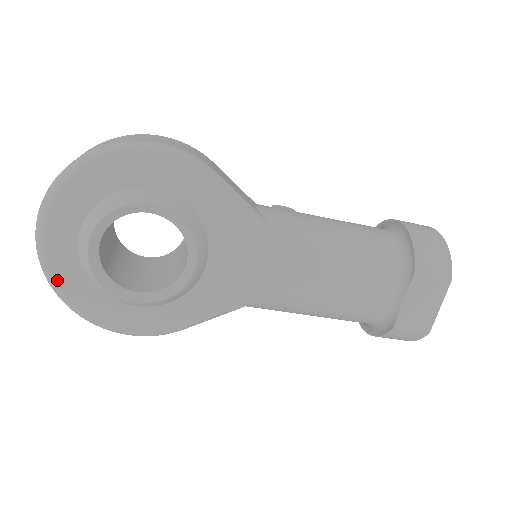
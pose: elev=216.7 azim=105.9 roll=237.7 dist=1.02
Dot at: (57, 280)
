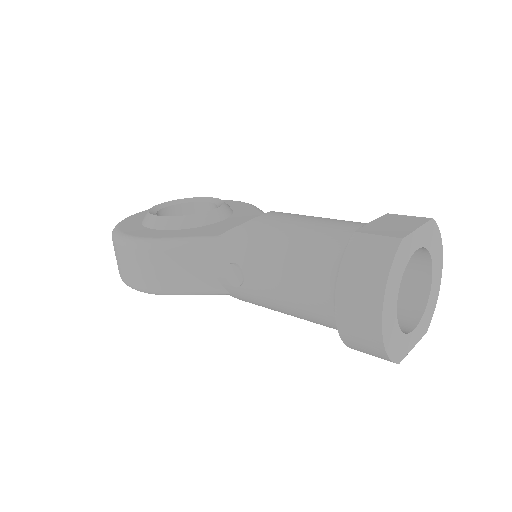
Dot at: occluded
